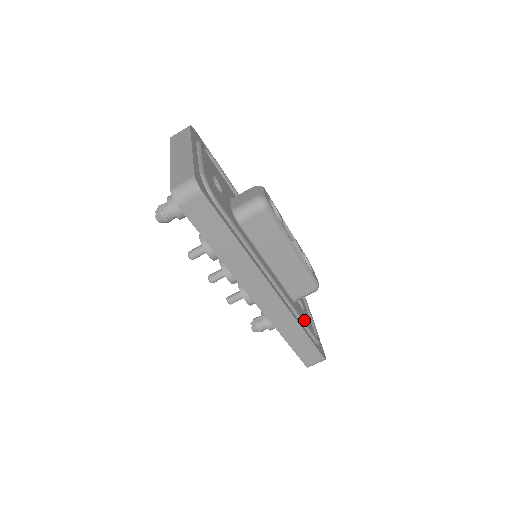
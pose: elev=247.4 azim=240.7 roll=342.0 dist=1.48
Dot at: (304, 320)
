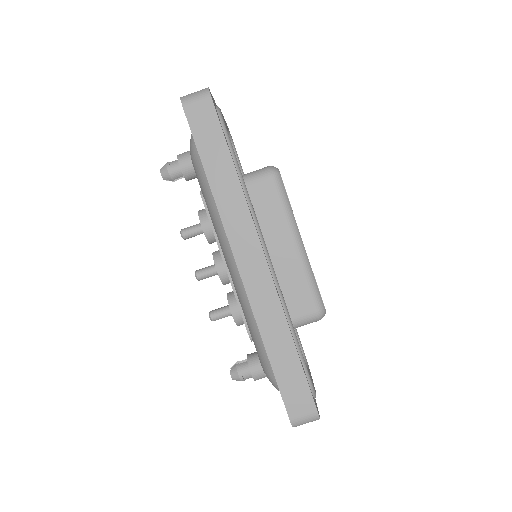
Dot at: occluded
